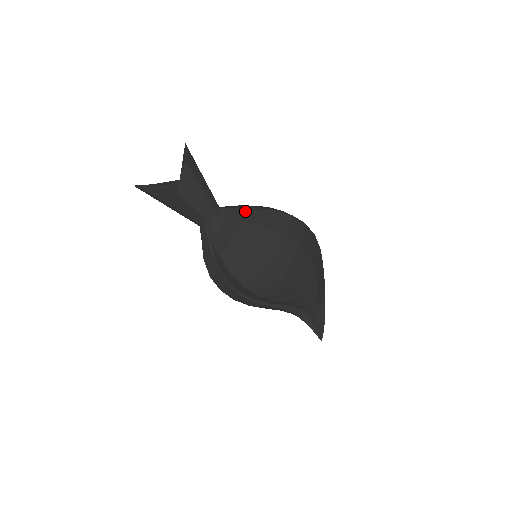
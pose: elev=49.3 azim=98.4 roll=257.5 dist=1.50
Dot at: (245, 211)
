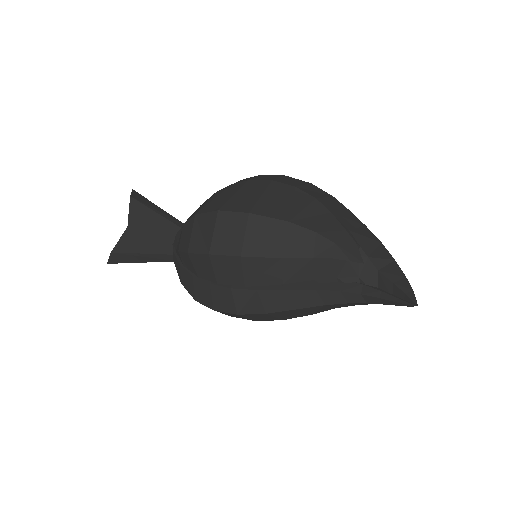
Dot at: occluded
